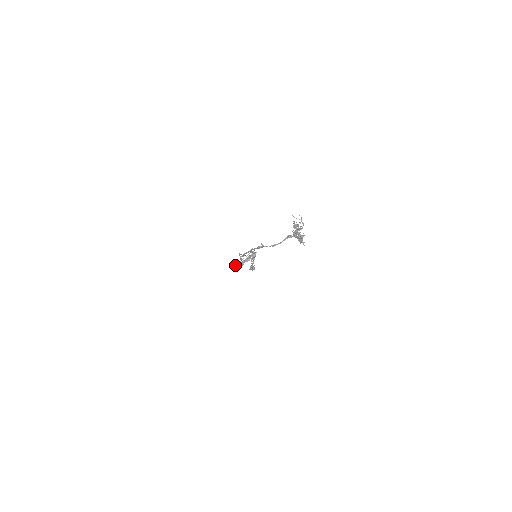
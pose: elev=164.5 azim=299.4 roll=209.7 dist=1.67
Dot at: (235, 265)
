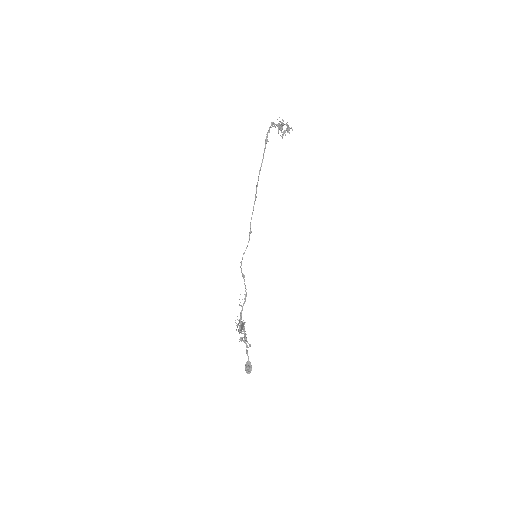
Dot at: (236, 330)
